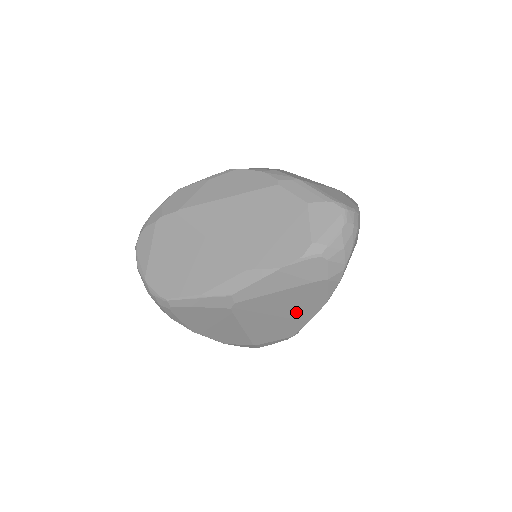
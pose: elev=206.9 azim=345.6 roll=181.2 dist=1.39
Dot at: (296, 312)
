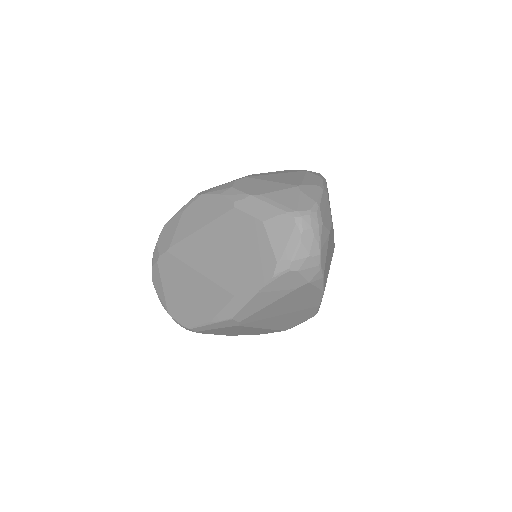
Dot at: (301, 306)
